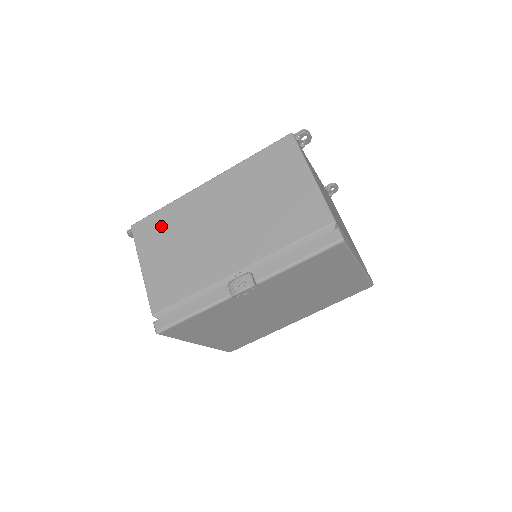
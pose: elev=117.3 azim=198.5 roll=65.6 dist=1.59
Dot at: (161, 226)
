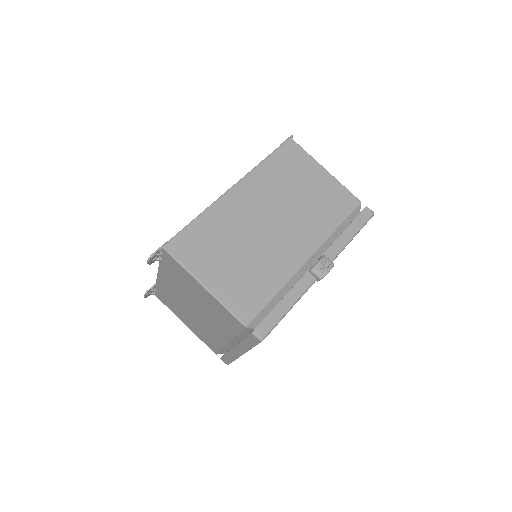
Dot at: (204, 238)
